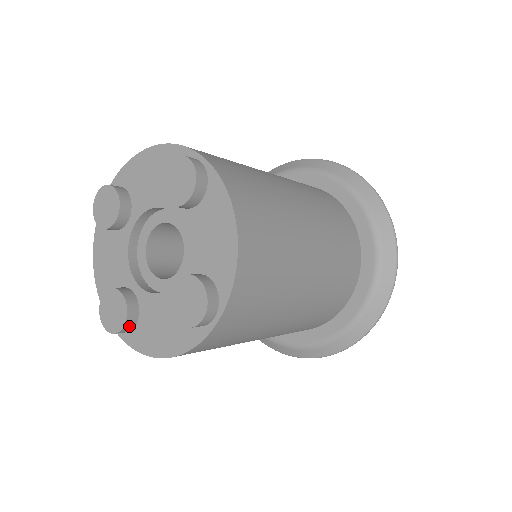
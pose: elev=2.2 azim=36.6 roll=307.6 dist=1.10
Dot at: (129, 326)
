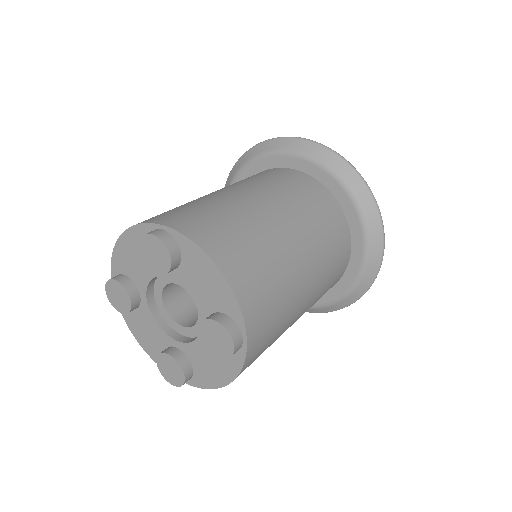
Dot at: (189, 375)
